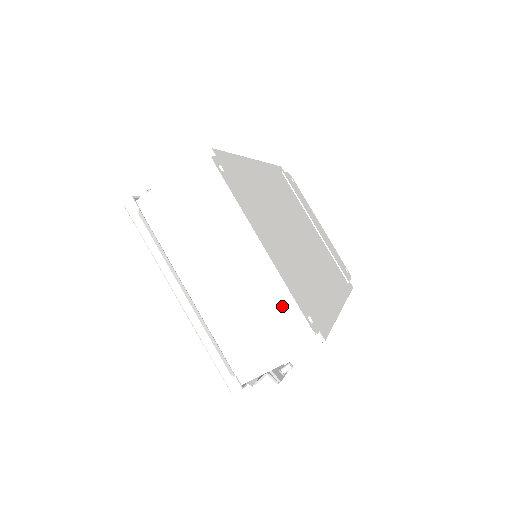
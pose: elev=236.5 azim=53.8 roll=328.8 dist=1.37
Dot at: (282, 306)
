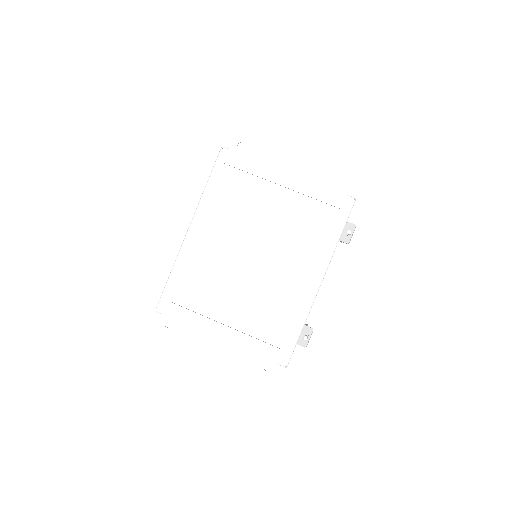
Dot at: occluded
